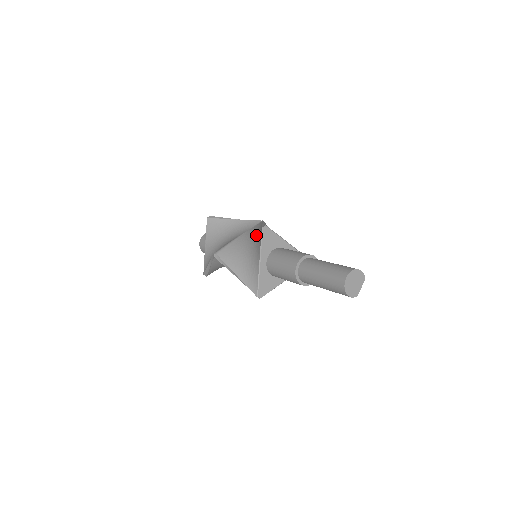
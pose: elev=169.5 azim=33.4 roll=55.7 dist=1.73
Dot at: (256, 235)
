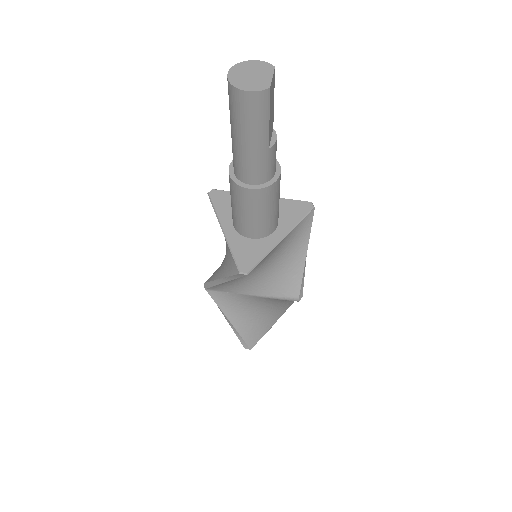
Dot at: occluded
